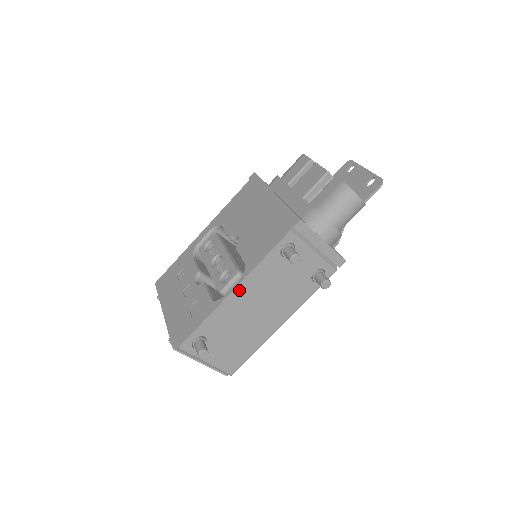
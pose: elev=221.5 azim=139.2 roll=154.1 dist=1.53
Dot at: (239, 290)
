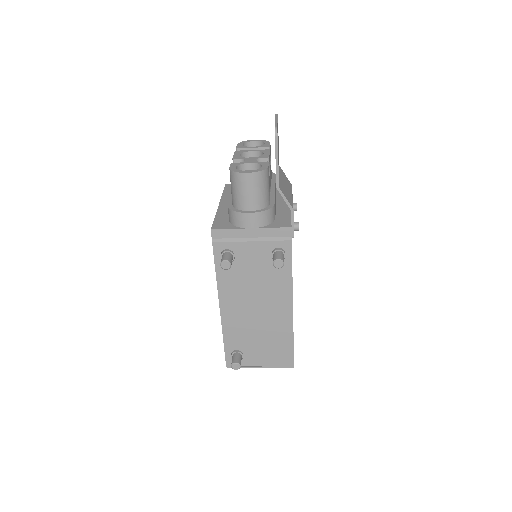
Dot at: (224, 306)
